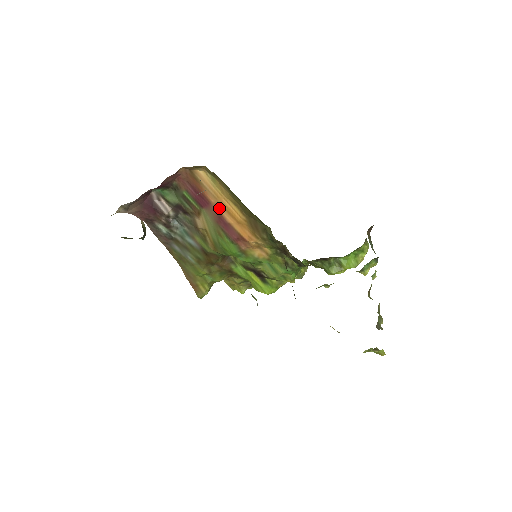
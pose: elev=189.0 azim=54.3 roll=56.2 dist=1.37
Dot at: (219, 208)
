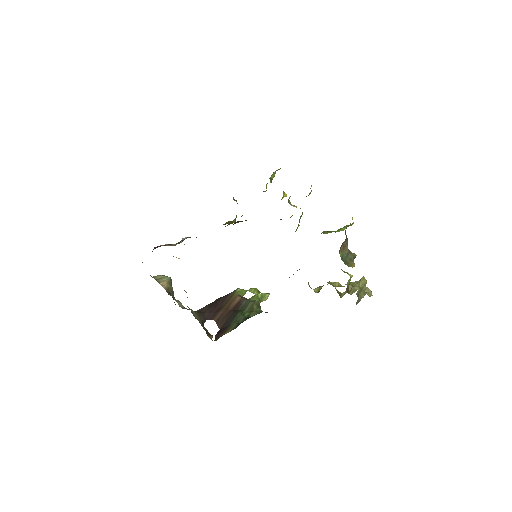
Dot at: occluded
